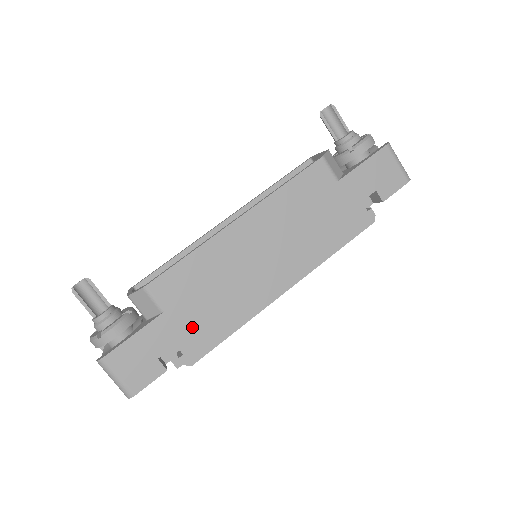
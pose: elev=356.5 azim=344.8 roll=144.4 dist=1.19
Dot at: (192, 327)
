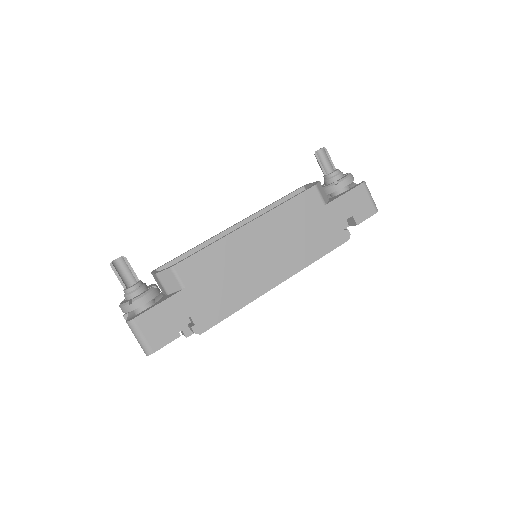
Dot at: (204, 303)
